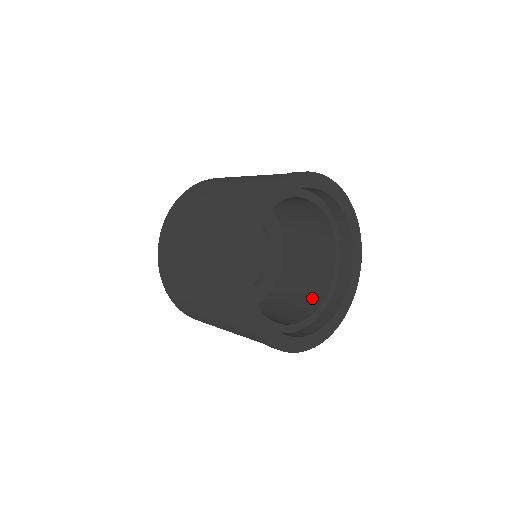
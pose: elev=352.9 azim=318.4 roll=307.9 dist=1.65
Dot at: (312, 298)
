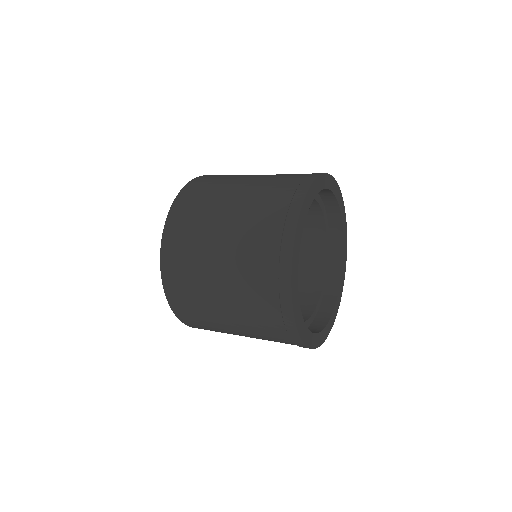
Dot at: occluded
